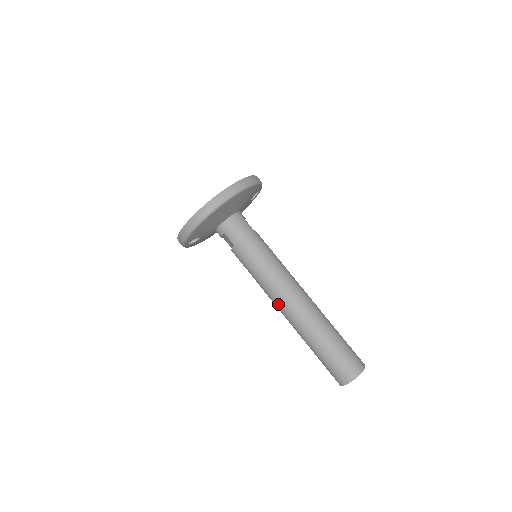
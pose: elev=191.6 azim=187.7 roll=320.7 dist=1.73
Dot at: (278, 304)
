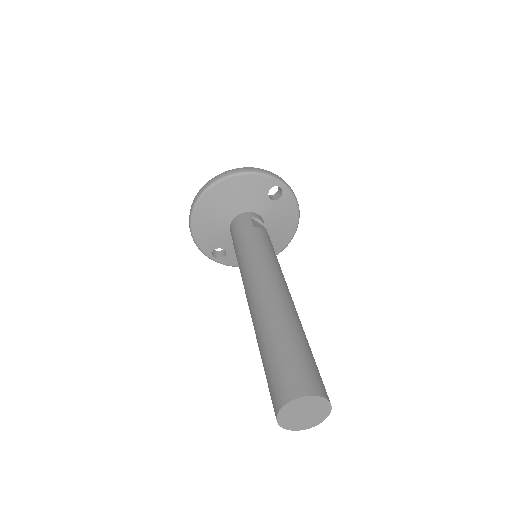
Dot at: occluded
